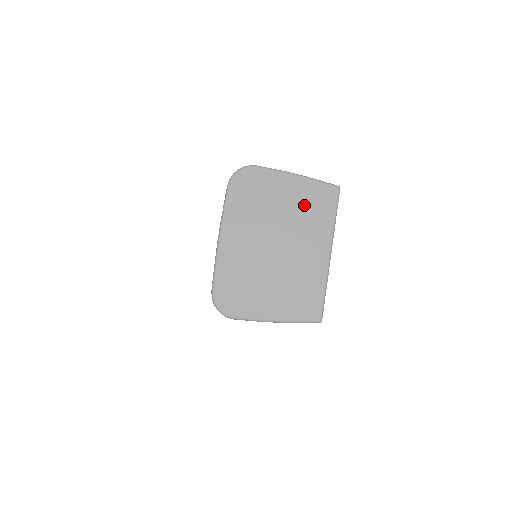
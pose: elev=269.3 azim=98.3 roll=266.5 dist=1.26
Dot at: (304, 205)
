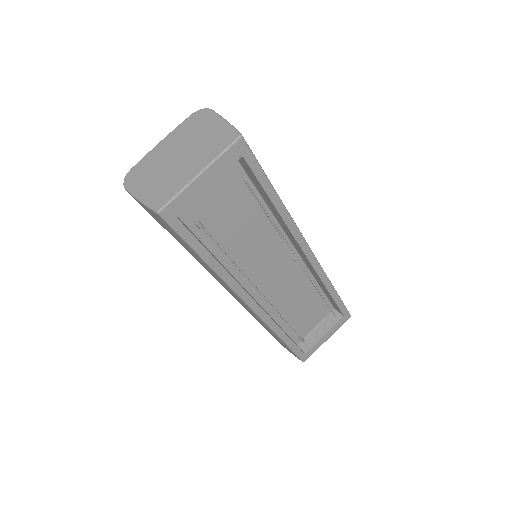
Dot at: (213, 139)
